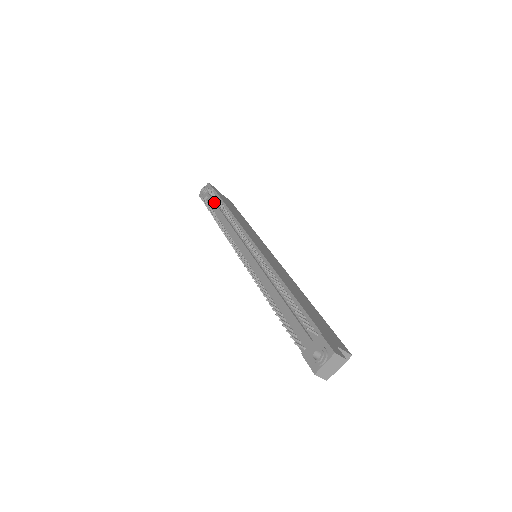
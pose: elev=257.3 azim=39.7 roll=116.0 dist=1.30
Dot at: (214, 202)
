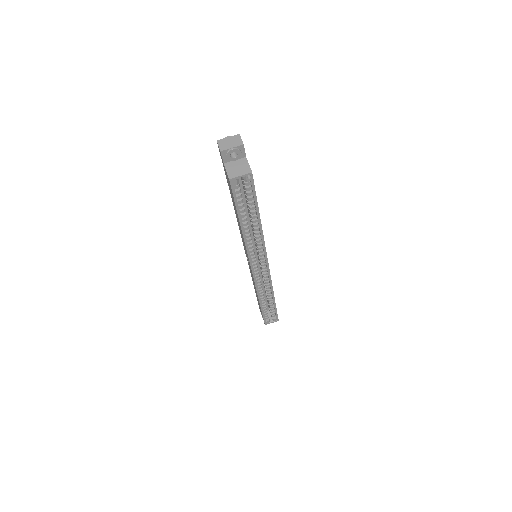
Dot at: occluded
